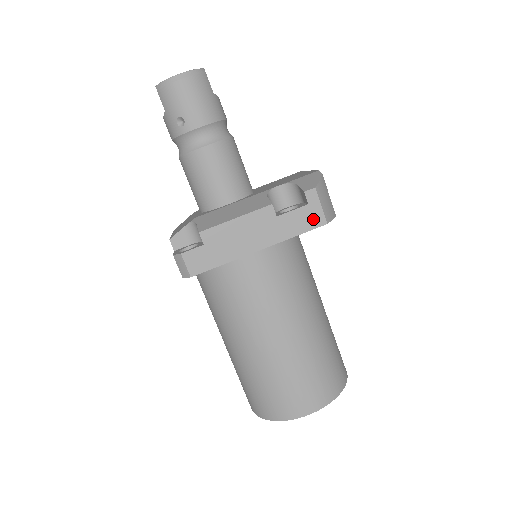
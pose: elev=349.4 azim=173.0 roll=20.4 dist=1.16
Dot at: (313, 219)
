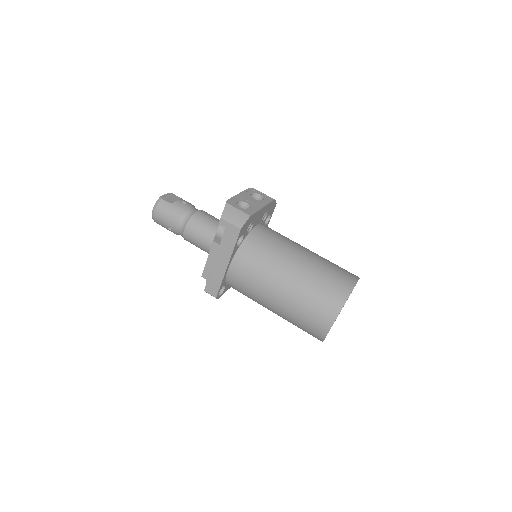
Dot at: (233, 233)
